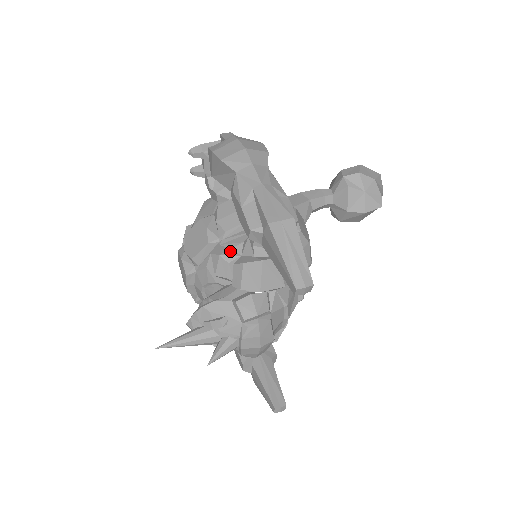
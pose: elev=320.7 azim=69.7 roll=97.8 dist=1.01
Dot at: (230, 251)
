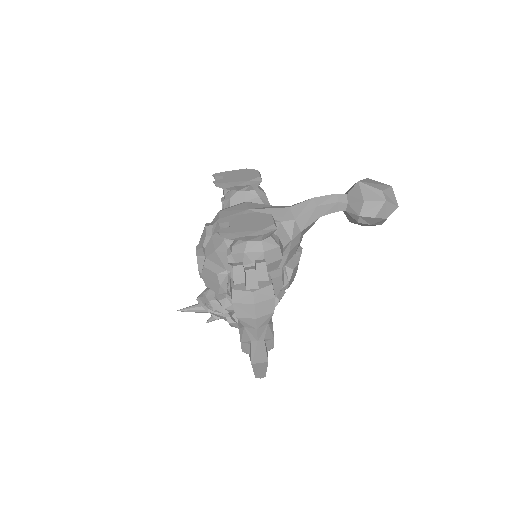
Dot at: (232, 307)
